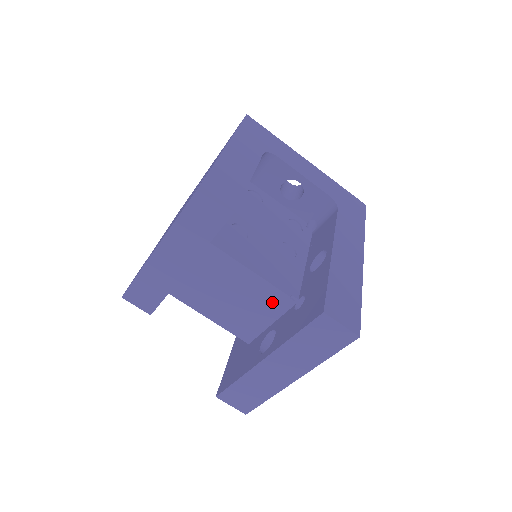
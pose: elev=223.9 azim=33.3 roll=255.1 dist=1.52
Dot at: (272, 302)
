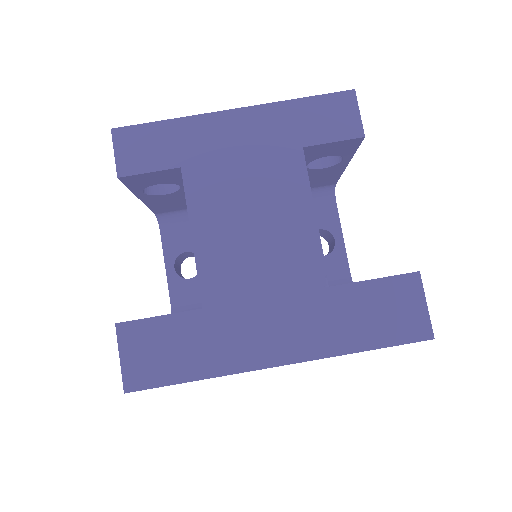
Dot at: (299, 267)
